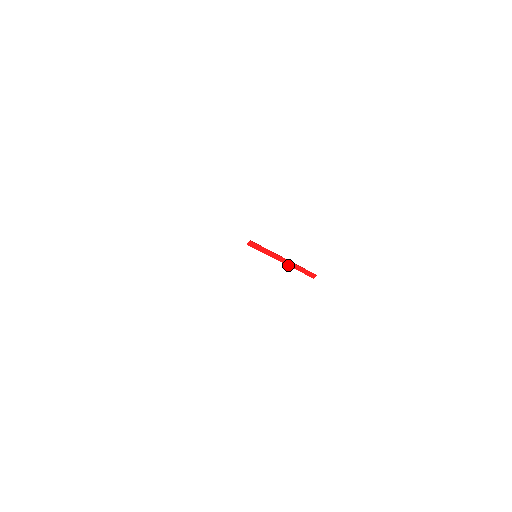
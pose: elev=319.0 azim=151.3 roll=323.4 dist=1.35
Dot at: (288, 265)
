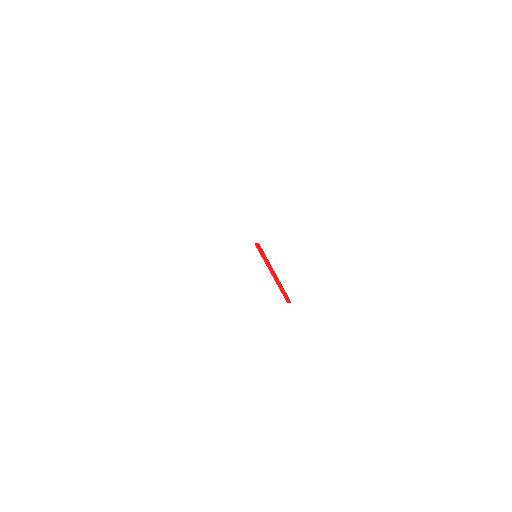
Dot at: (275, 279)
